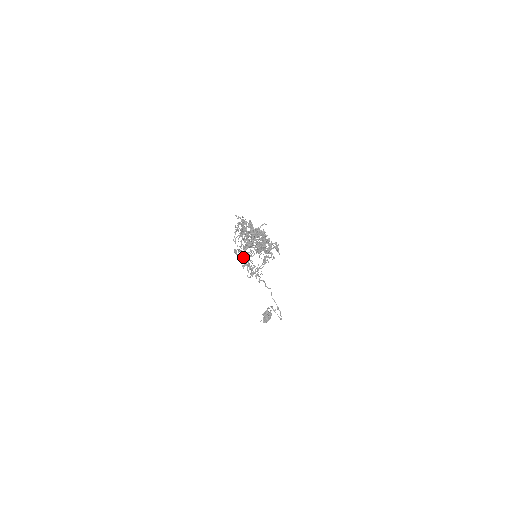
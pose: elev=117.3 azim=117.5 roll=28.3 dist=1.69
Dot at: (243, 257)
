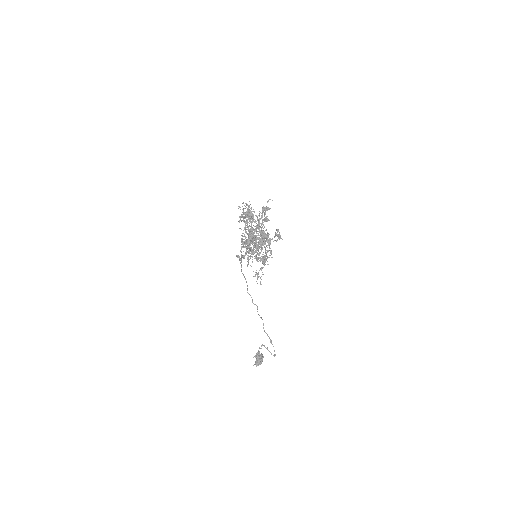
Dot at: (250, 242)
